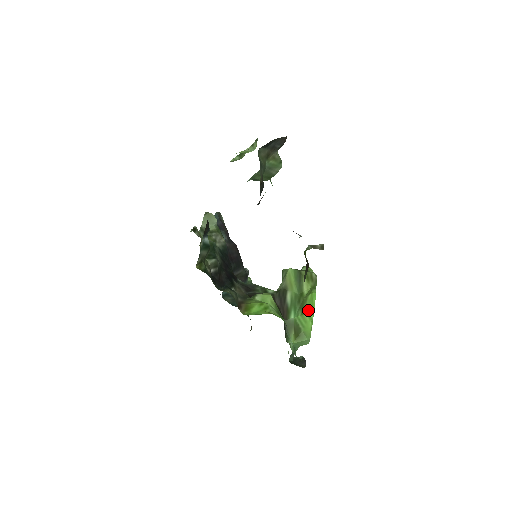
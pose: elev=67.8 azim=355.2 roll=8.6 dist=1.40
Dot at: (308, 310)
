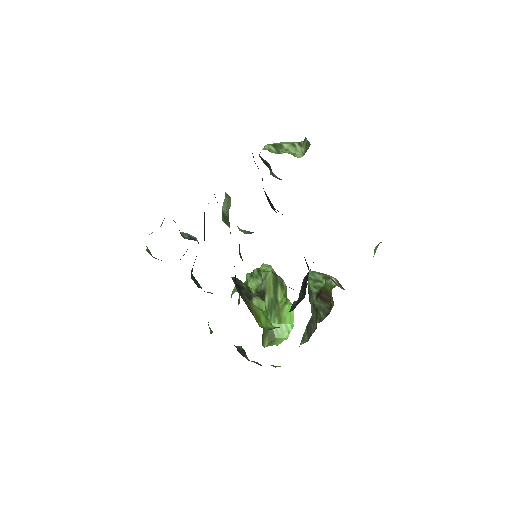
Dot at: (287, 321)
